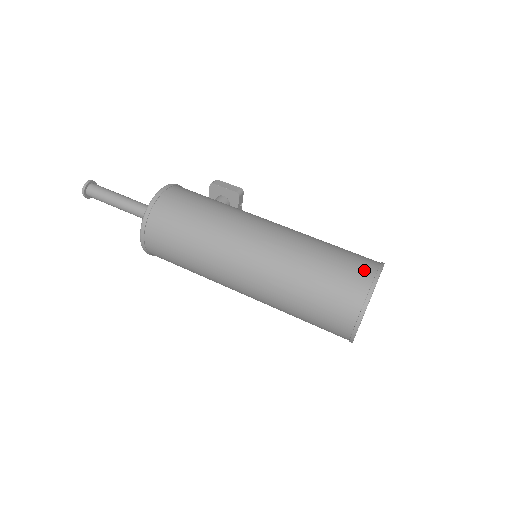
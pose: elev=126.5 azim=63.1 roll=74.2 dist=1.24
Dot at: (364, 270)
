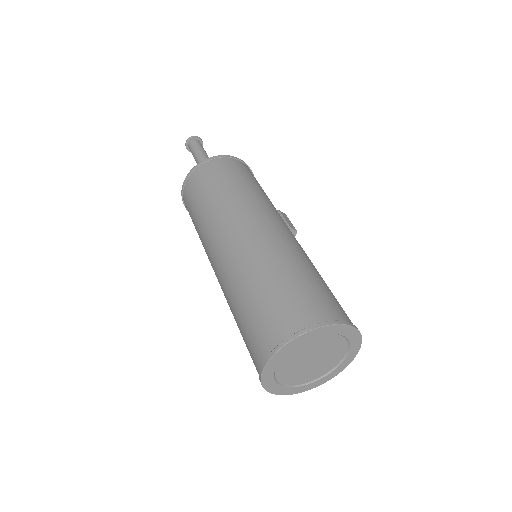
Dot at: (336, 310)
